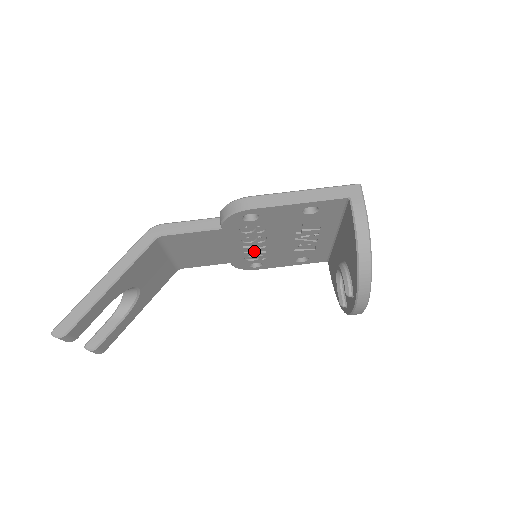
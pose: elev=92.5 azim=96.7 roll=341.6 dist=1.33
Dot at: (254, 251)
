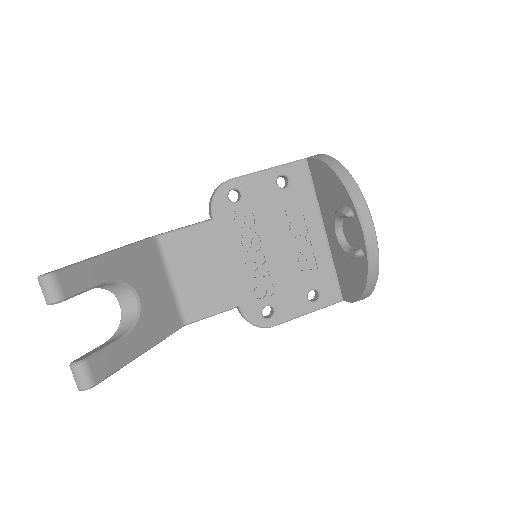
Dot at: (257, 277)
